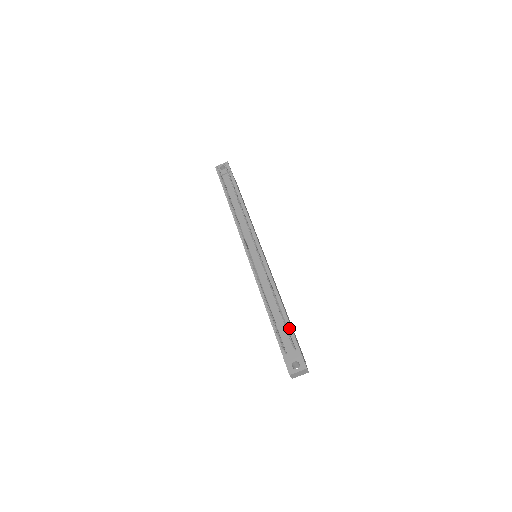
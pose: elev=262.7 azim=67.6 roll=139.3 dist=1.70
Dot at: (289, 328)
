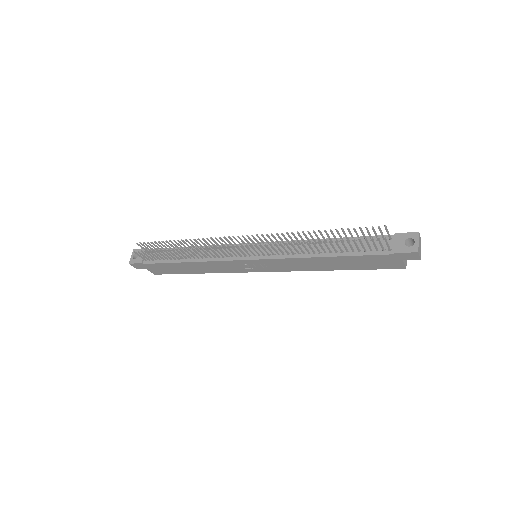
Dot at: (361, 239)
